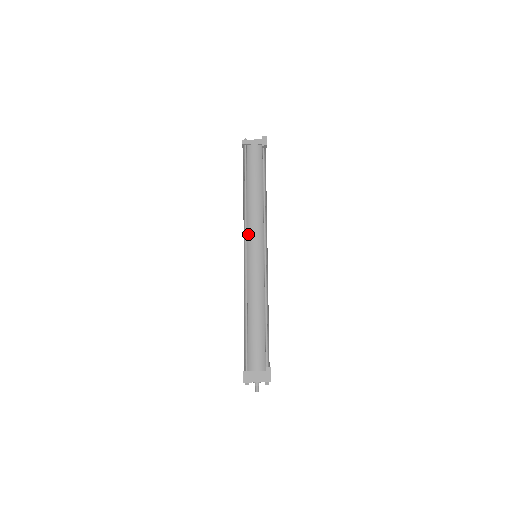
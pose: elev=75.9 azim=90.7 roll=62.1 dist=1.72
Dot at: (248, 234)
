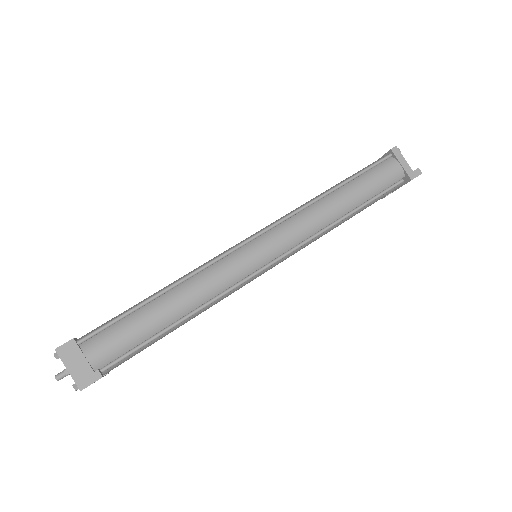
Dot at: (280, 226)
